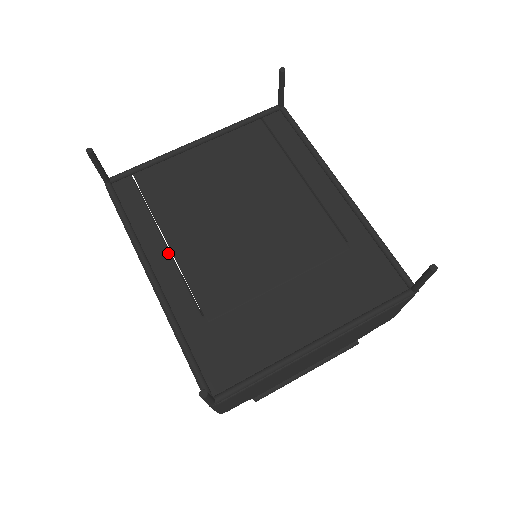
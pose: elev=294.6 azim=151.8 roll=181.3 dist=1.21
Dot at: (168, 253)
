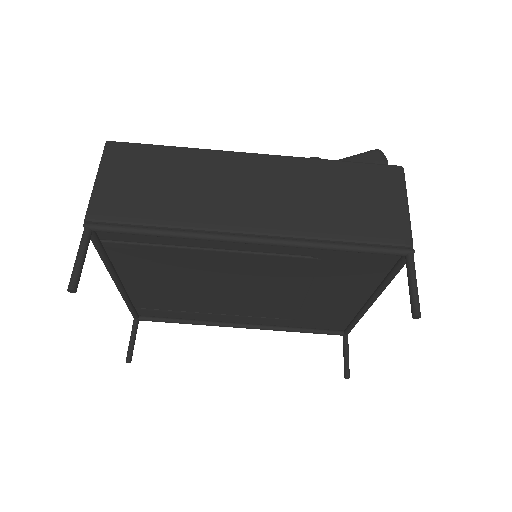
Dot at: (225, 316)
